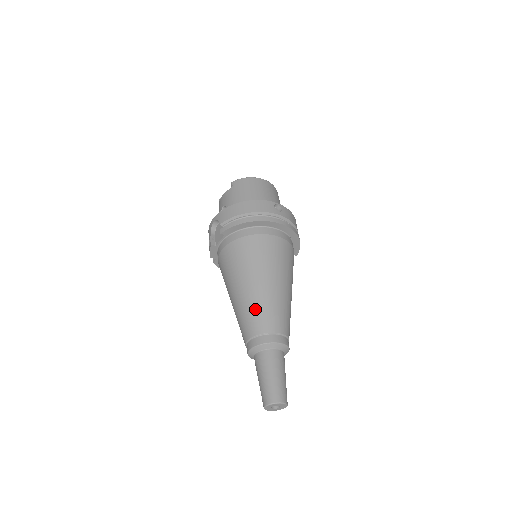
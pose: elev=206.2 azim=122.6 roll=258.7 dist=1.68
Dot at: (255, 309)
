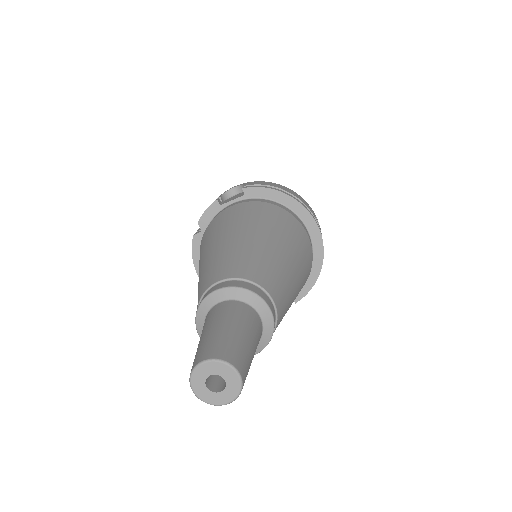
Dot at: (253, 255)
